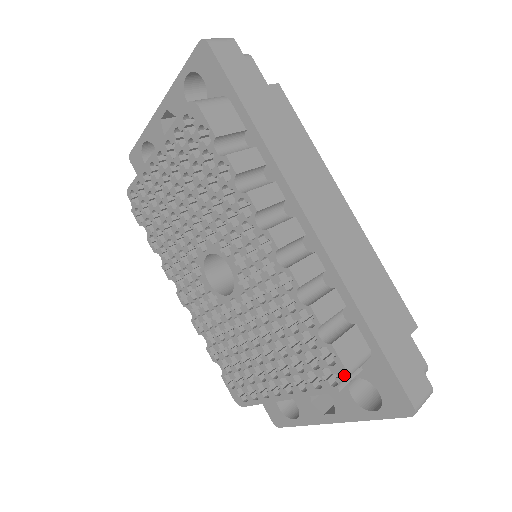
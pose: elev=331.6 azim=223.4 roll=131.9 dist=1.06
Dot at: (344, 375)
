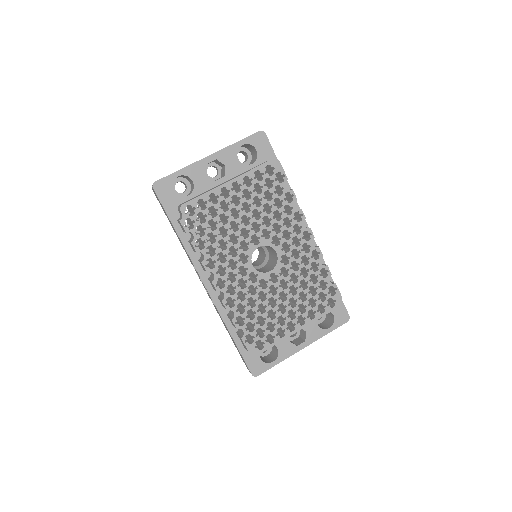
Dot at: (340, 298)
